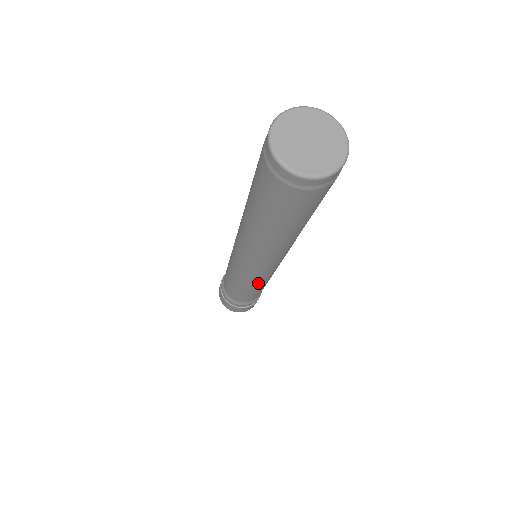
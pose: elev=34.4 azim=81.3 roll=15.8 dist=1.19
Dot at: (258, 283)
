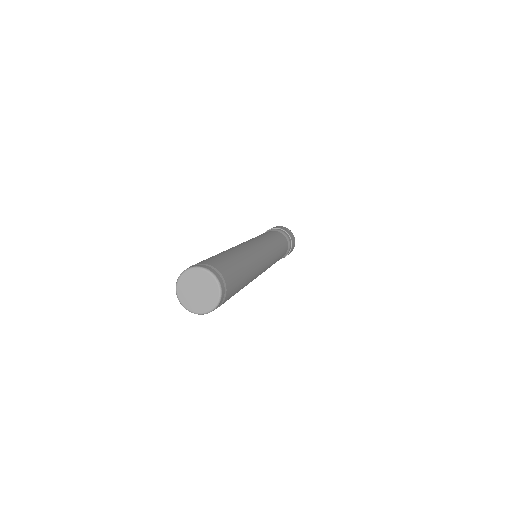
Dot at: occluded
